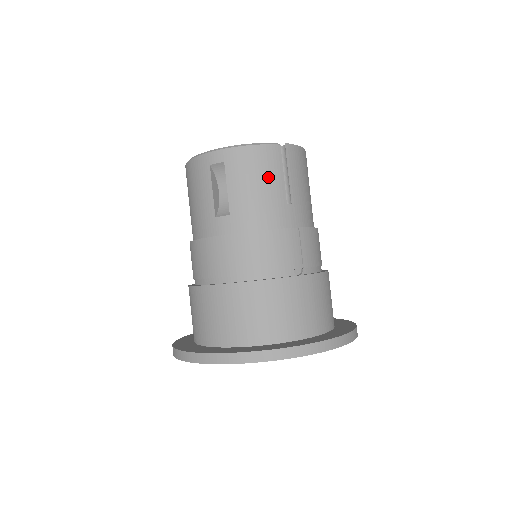
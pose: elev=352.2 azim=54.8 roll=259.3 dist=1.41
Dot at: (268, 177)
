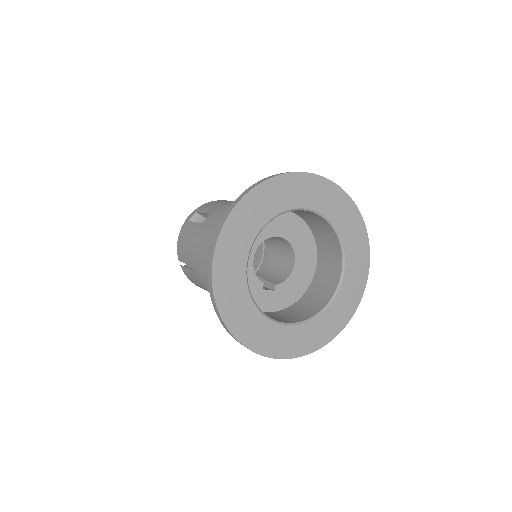
Dot at: occluded
